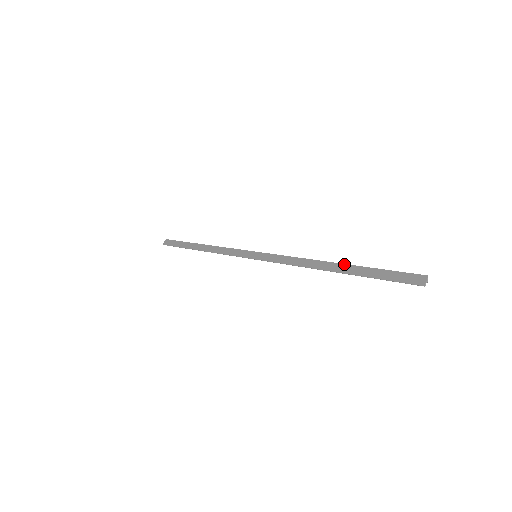
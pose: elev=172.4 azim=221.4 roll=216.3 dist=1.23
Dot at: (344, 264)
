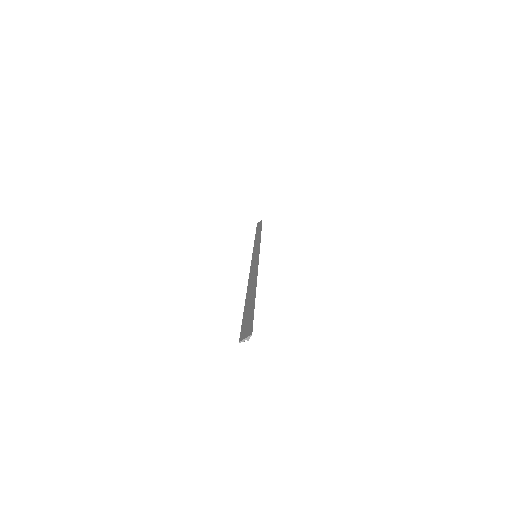
Dot at: (255, 290)
